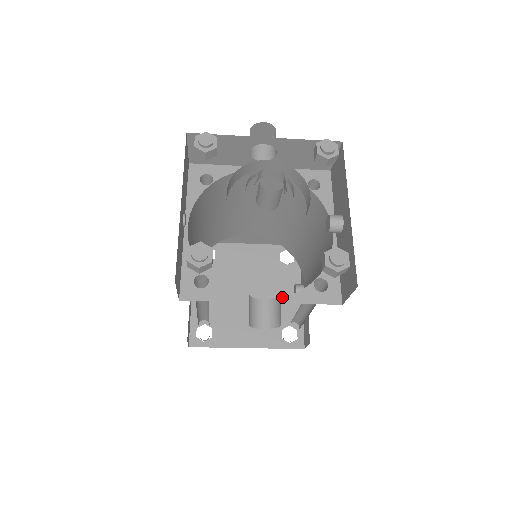
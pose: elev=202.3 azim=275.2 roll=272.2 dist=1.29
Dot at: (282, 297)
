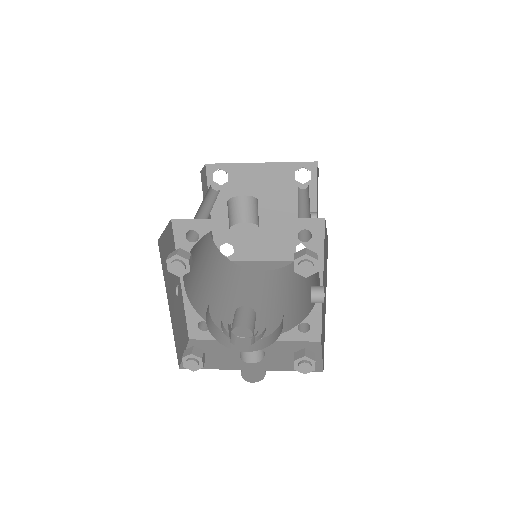
Dot at: occluded
